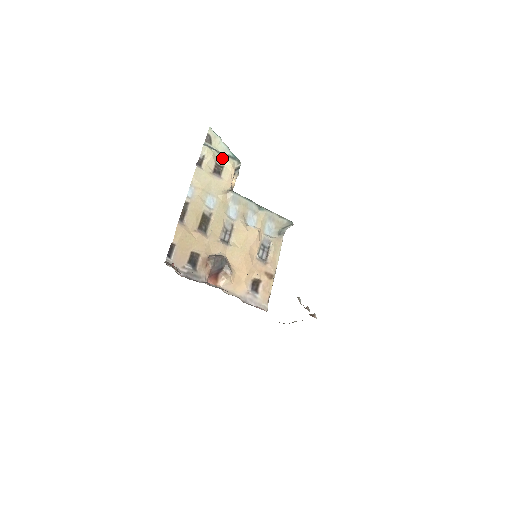
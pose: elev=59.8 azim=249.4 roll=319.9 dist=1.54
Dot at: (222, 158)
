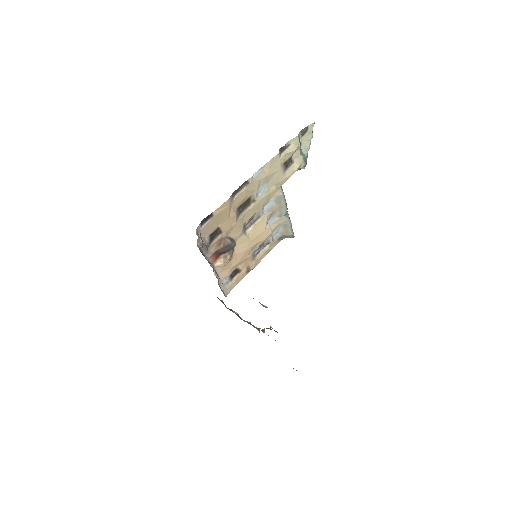
Dot at: (299, 155)
